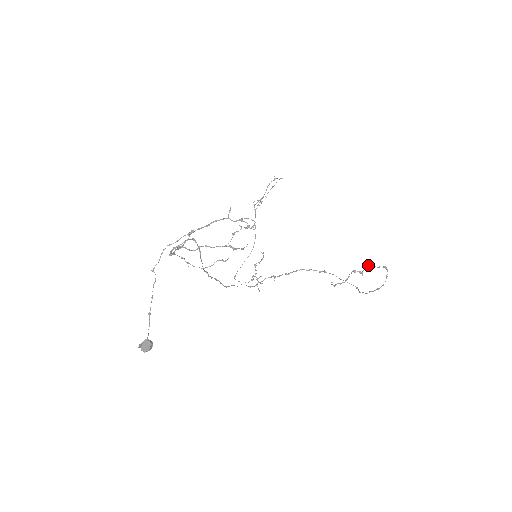
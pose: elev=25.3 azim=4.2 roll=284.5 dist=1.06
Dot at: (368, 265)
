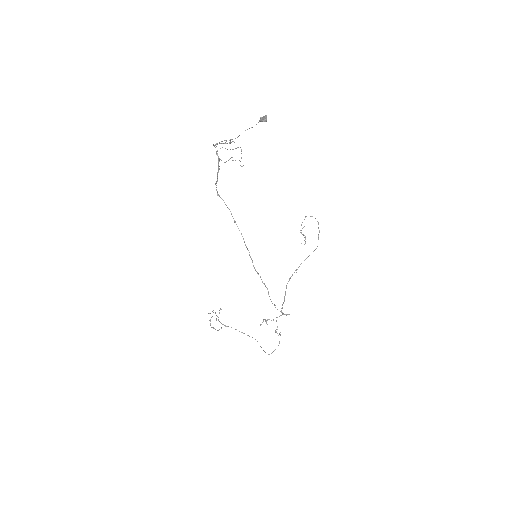
Dot at: occluded
